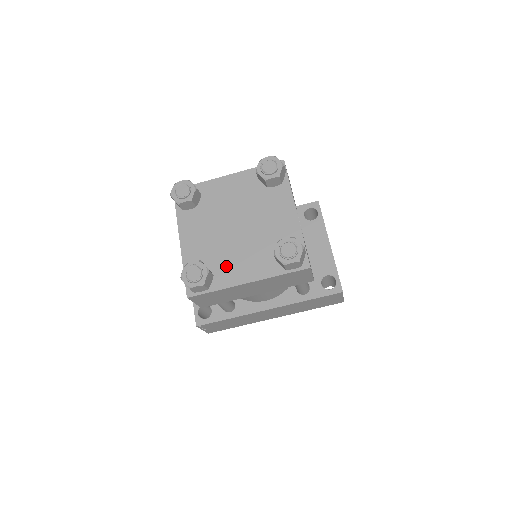
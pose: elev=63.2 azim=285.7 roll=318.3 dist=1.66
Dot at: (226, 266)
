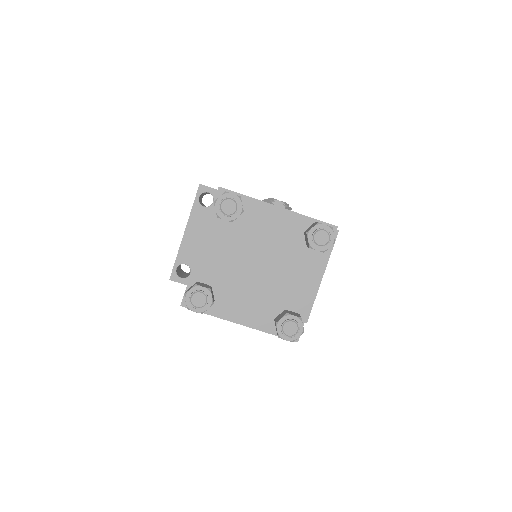
Dot at: (229, 298)
